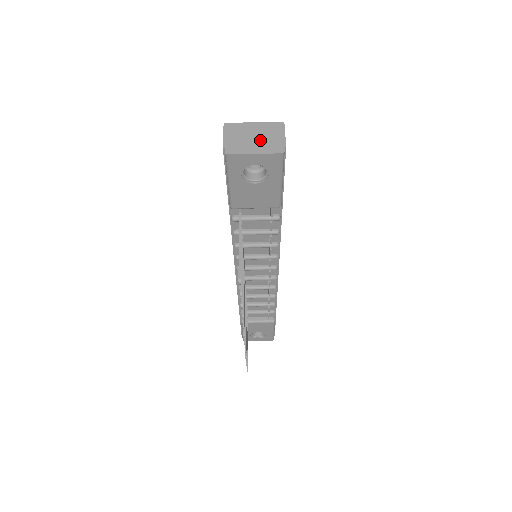
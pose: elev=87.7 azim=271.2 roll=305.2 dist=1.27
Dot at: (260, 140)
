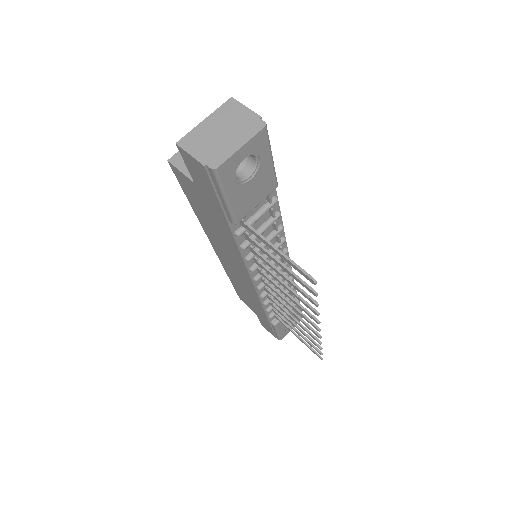
Dot at: (231, 131)
